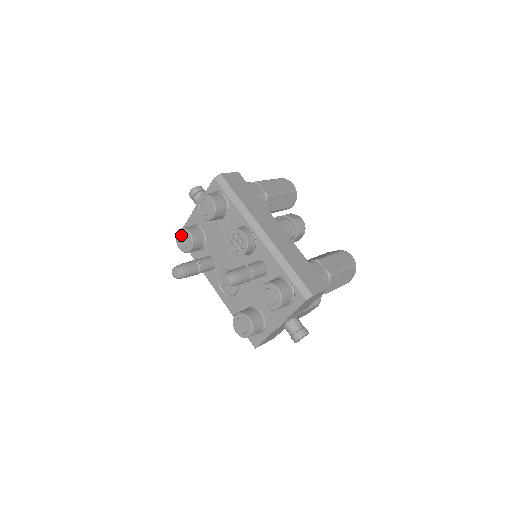
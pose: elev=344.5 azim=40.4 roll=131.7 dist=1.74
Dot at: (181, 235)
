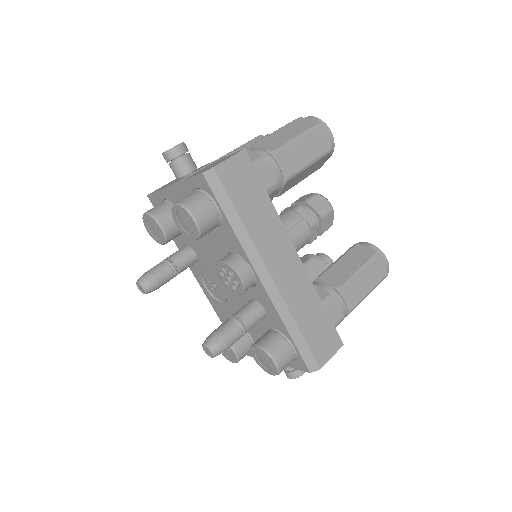
Dot at: (150, 222)
